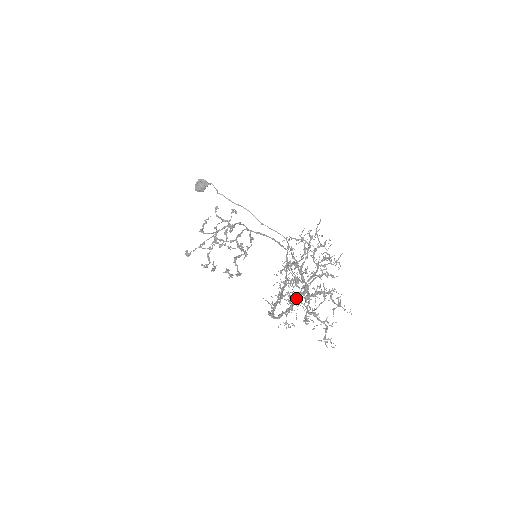
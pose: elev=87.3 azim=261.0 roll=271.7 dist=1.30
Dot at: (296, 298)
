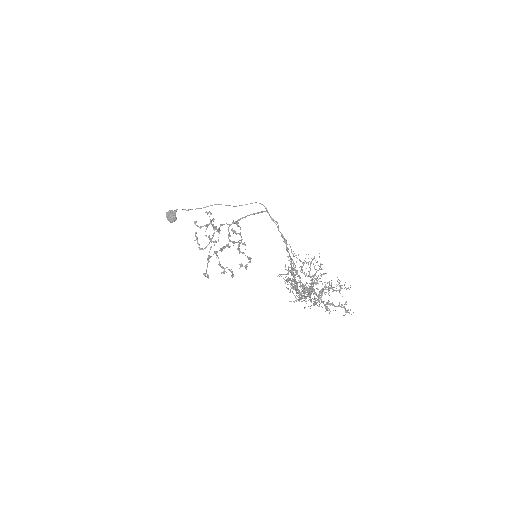
Dot at: occluded
